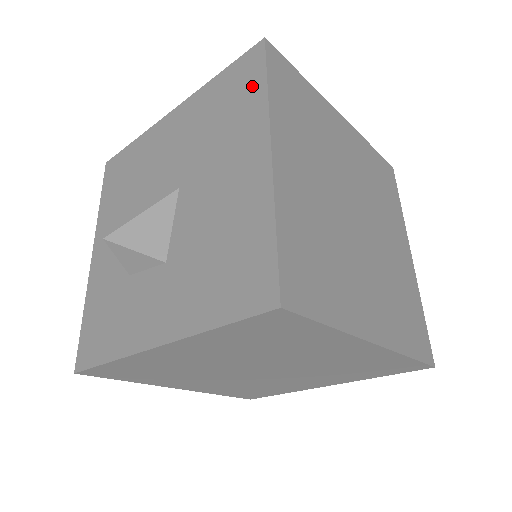
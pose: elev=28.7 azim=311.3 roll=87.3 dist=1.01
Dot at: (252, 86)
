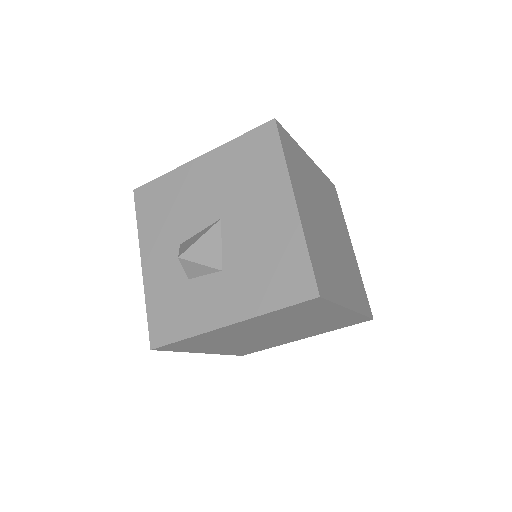
Dot at: (271, 153)
